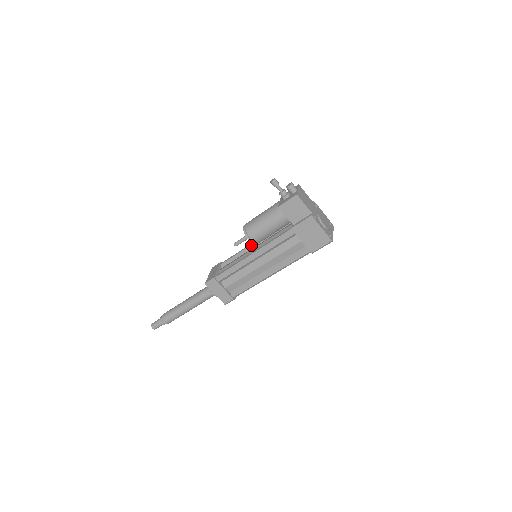
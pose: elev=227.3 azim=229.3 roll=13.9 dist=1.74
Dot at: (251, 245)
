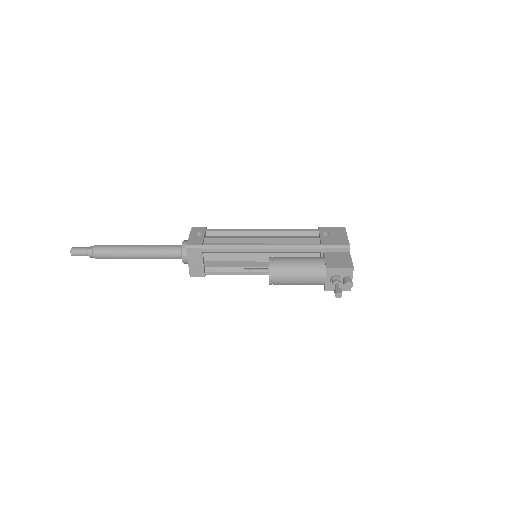
Dot at: (254, 252)
